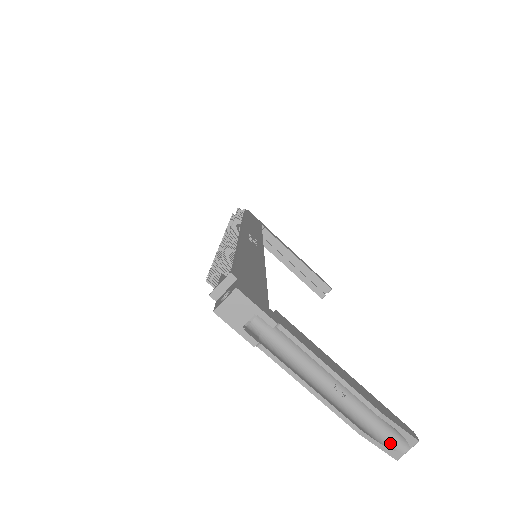
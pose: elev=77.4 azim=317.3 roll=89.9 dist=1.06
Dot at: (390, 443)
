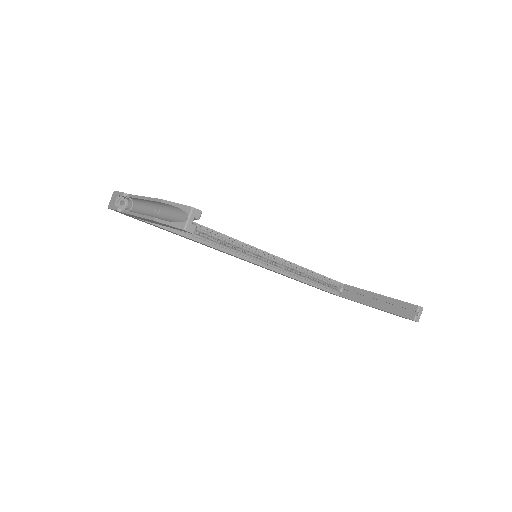
Dot at: (178, 221)
